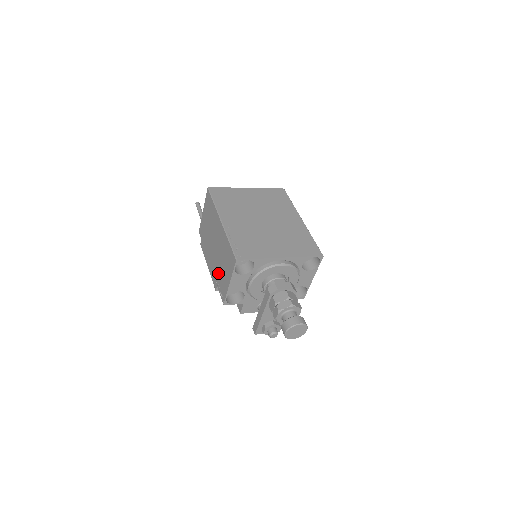
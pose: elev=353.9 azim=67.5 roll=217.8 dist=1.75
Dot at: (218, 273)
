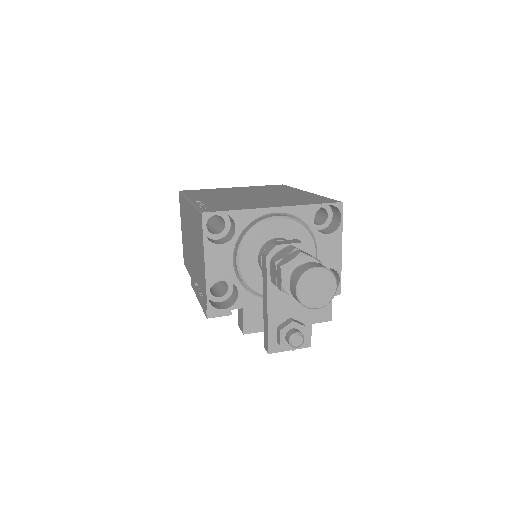
Dot at: (198, 276)
